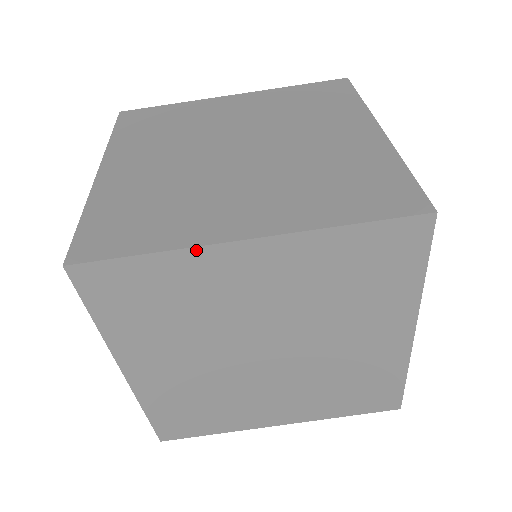
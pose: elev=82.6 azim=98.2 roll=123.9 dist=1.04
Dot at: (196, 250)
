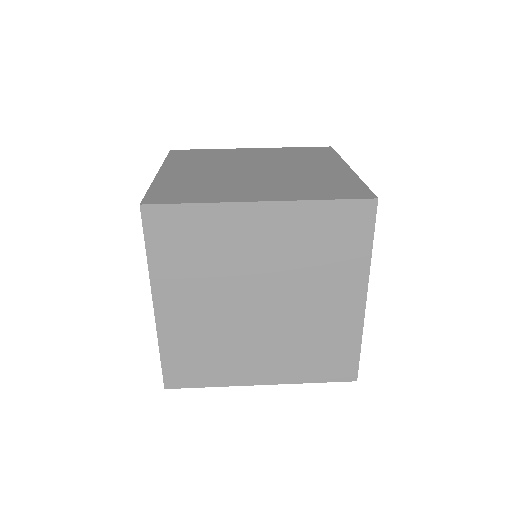
Dot at: (228, 149)
